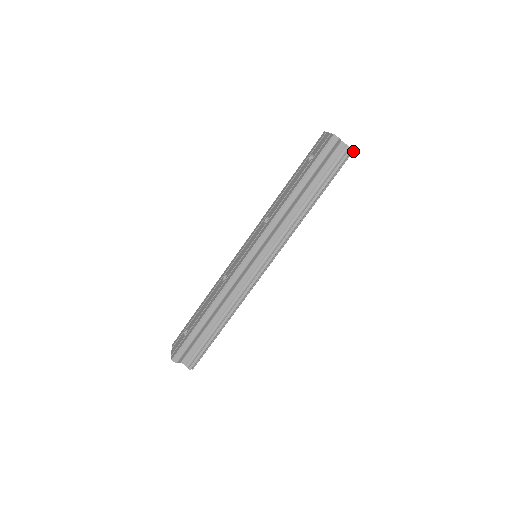
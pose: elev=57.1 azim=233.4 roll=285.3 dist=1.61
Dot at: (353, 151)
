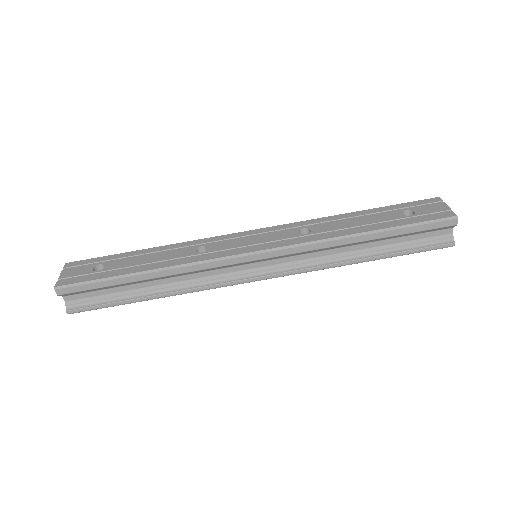
Dot at: (451, 246)
